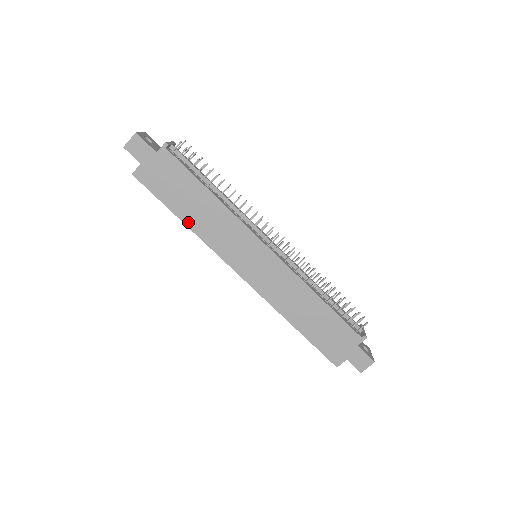
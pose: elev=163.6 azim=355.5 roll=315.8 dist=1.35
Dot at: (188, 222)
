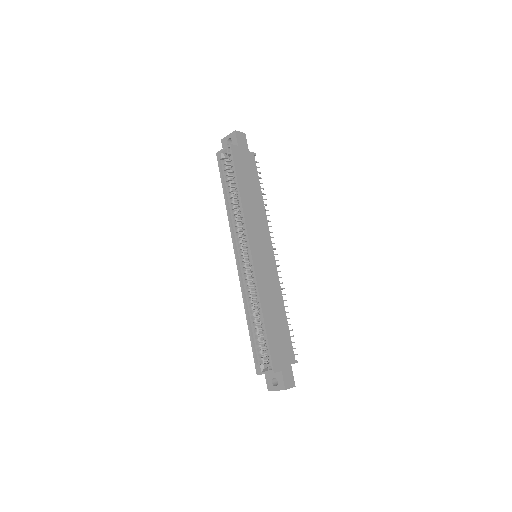
Dot at: (242, 196)
